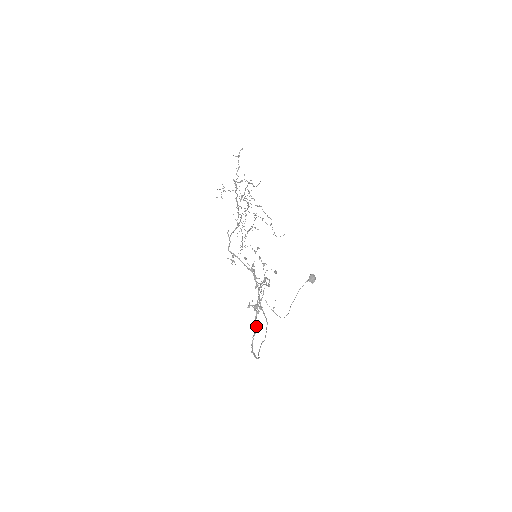
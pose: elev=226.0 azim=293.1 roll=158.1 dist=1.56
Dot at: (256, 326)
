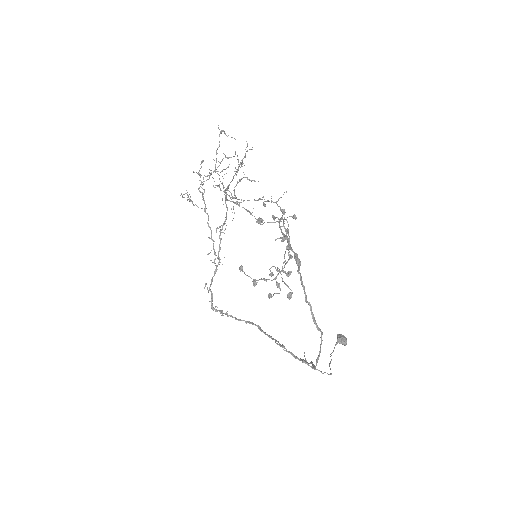
Dot at: (296, 256)
